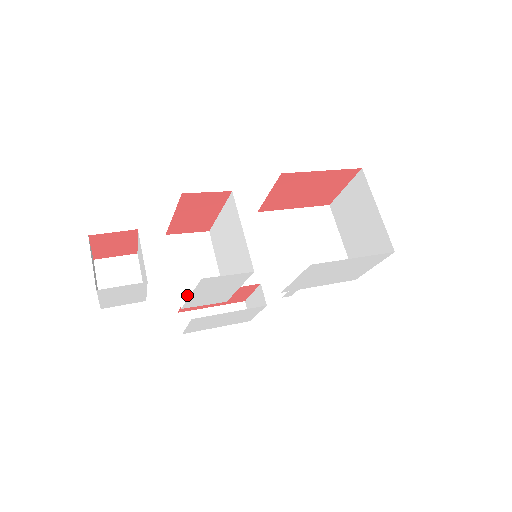
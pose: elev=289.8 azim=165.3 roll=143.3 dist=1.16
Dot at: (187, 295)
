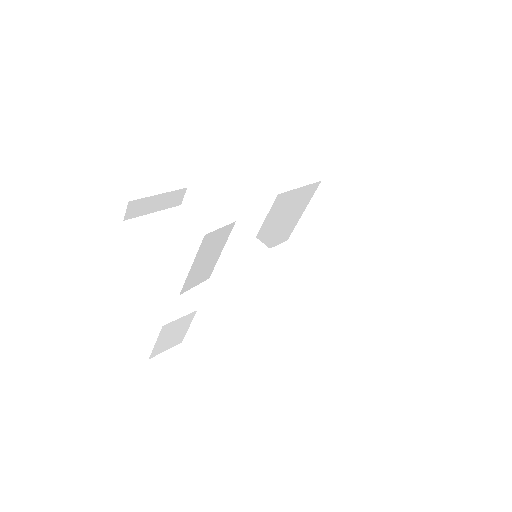
Dot at: (189, 283)
